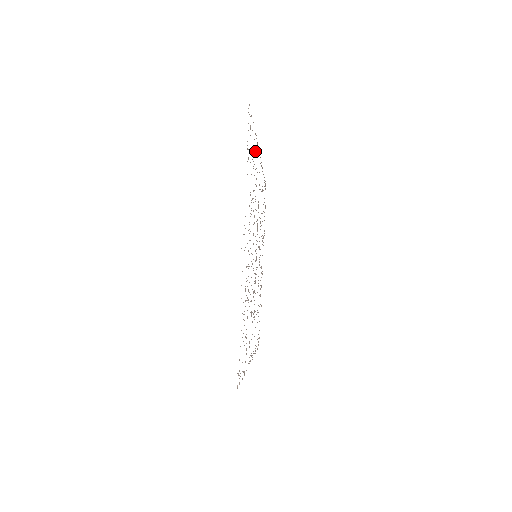
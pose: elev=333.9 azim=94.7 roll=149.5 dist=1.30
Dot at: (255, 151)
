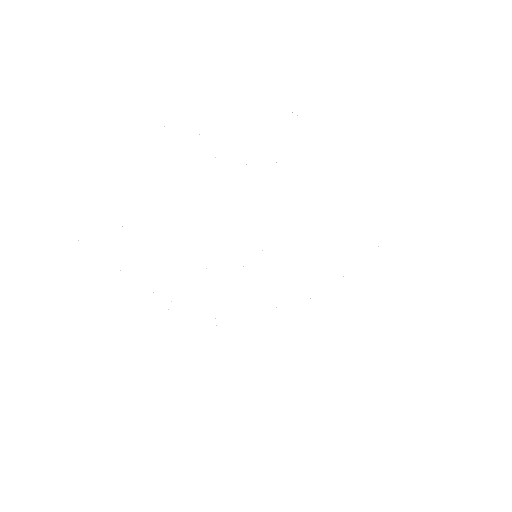
Dot at: occluded
